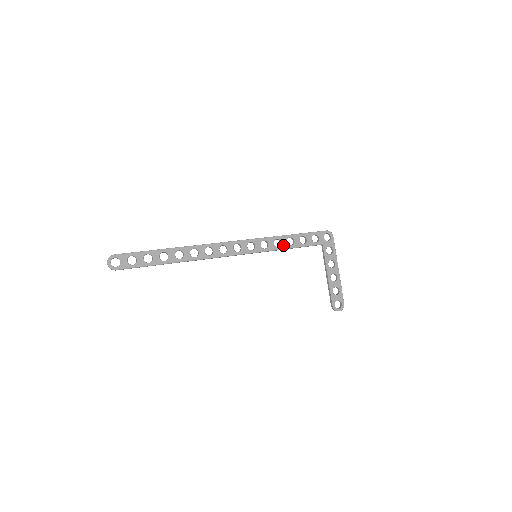
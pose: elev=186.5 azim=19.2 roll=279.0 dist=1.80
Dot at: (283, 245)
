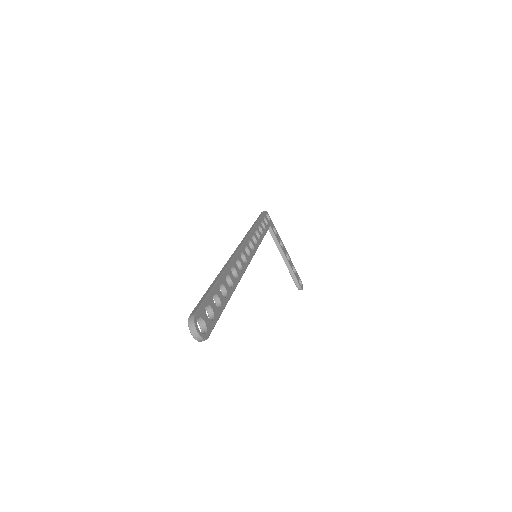
Dot at: (260, 236)
